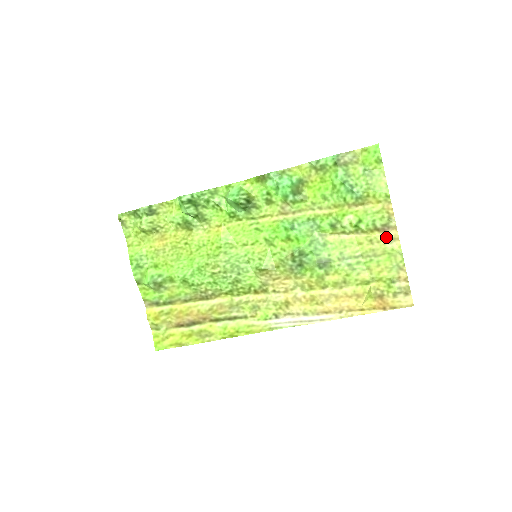
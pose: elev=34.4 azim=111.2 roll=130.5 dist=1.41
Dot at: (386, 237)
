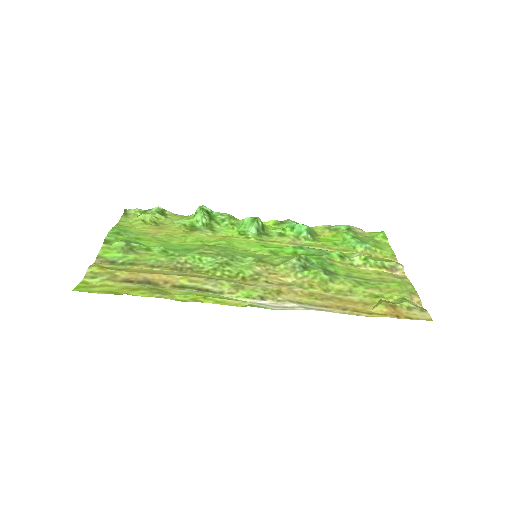
Dot at: (394, 275)
